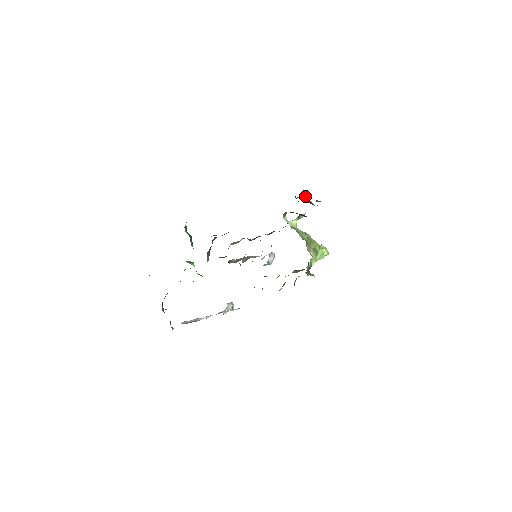
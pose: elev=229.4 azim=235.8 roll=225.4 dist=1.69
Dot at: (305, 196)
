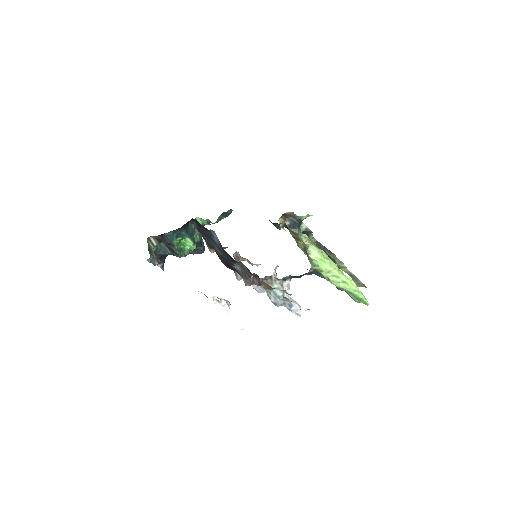
Dot at: (315, 240)
